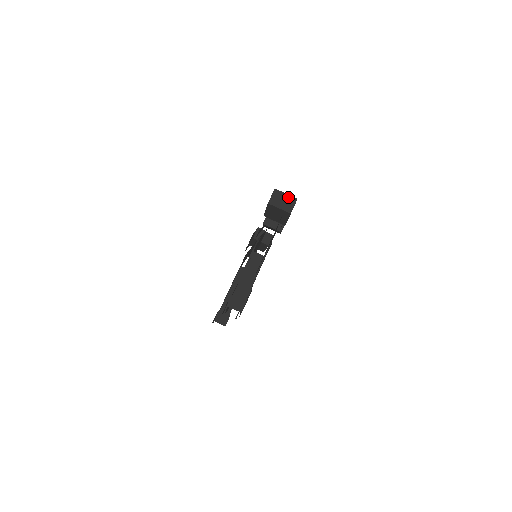
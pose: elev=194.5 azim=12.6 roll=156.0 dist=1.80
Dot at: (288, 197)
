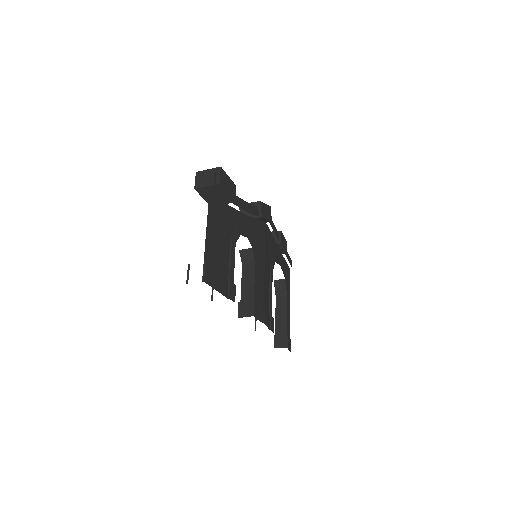
Dot at: (211, 171)
